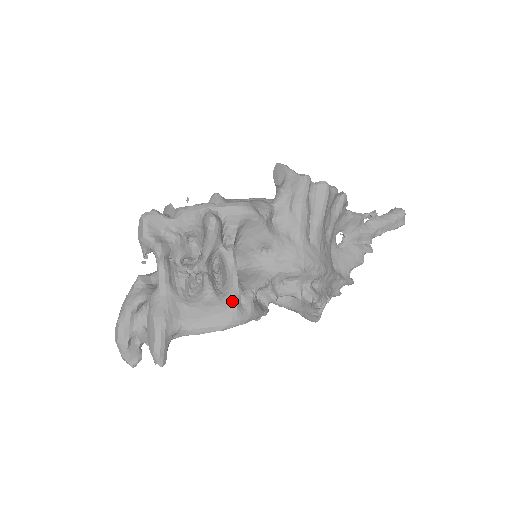
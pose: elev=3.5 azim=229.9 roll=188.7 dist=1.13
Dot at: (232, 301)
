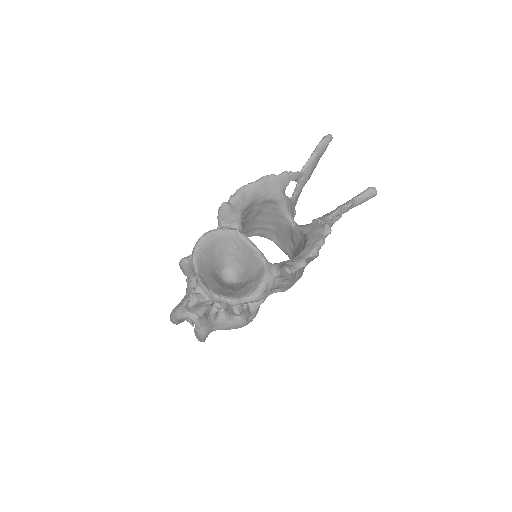
Dot at: (244, 321)
